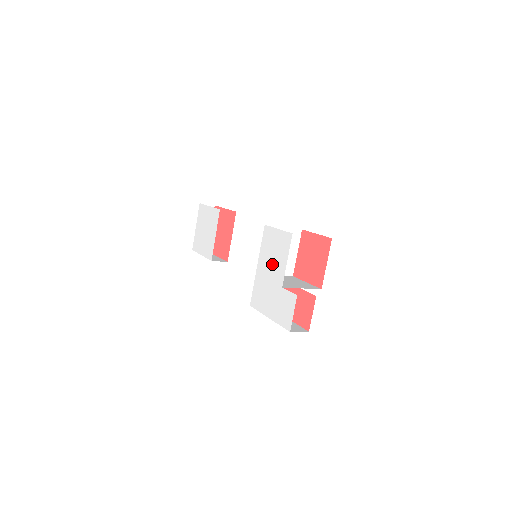
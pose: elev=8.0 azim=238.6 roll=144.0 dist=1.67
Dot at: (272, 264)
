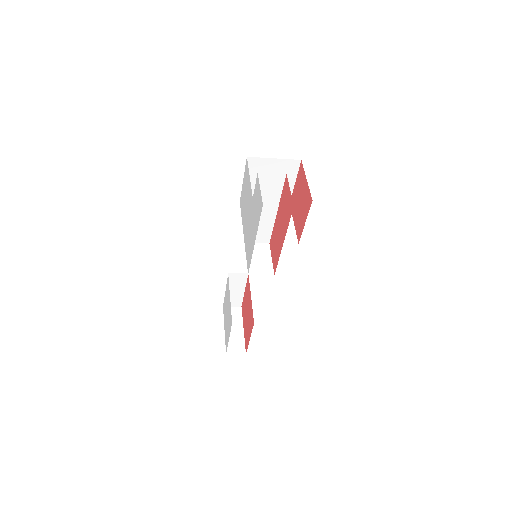
Dot at: (246, 206)
